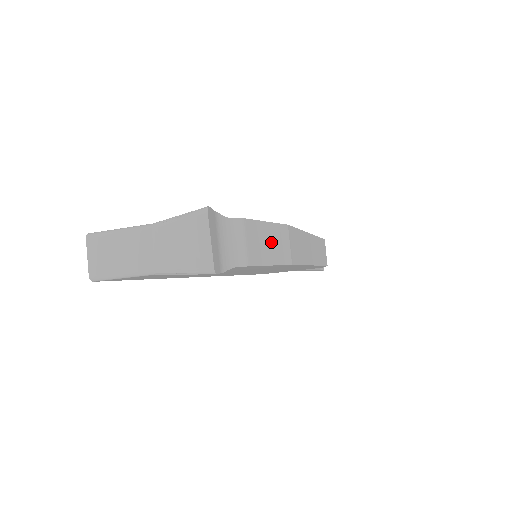
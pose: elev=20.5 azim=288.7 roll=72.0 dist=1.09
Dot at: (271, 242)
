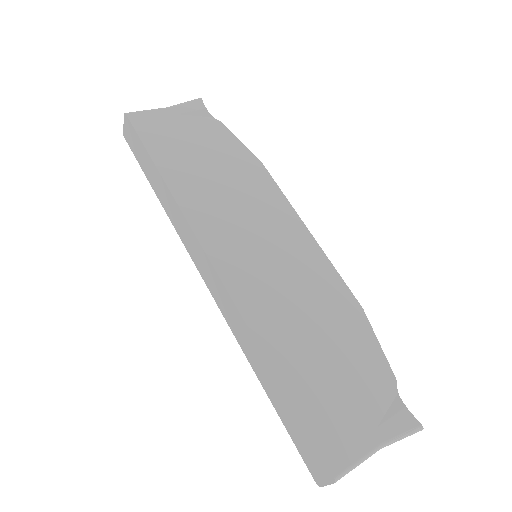
Dot at: occluded
